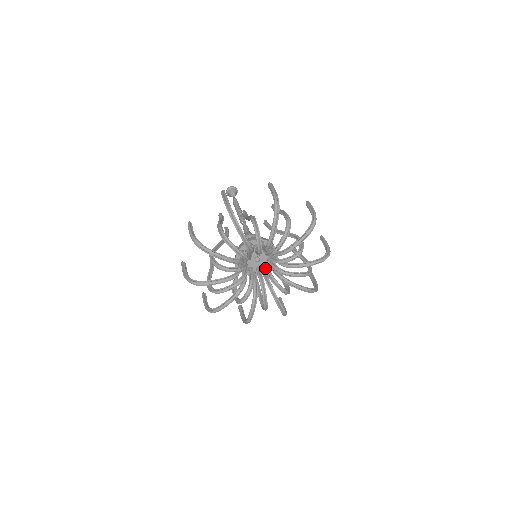
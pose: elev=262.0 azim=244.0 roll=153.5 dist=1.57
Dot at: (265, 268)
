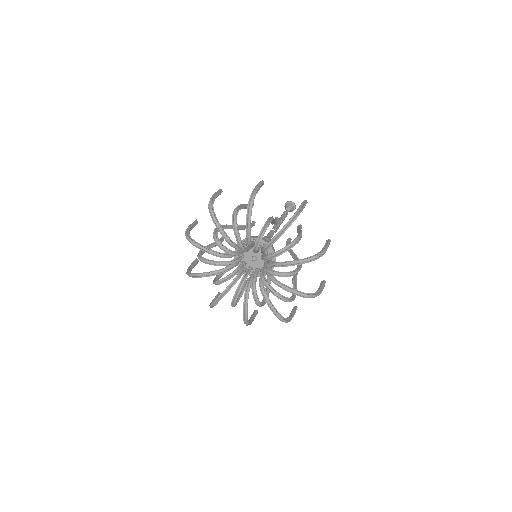
Dot at: (264, 262)
